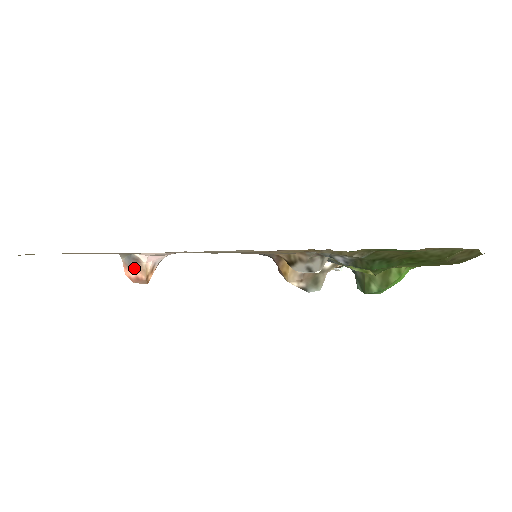
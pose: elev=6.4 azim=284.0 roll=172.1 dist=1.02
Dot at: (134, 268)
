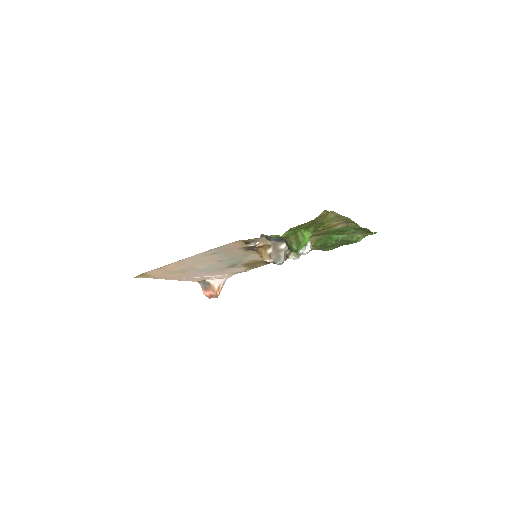
Dot at: (208, 289)
